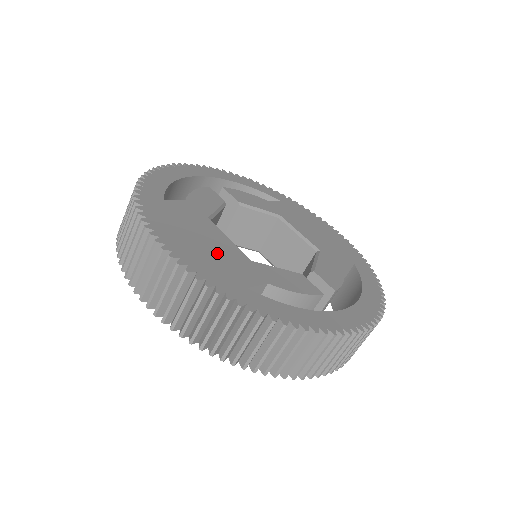
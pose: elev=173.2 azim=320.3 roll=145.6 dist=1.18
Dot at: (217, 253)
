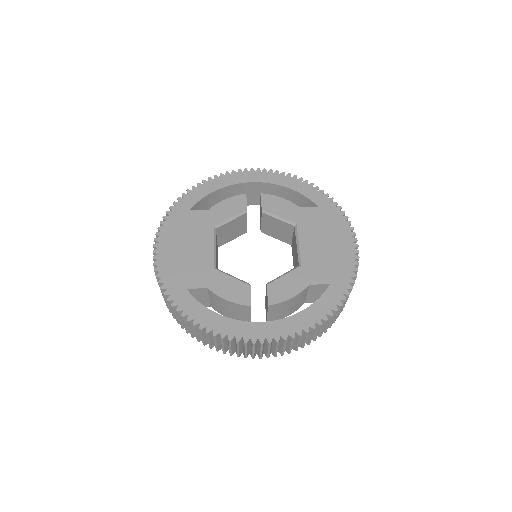
Dot at: (190, 258)
